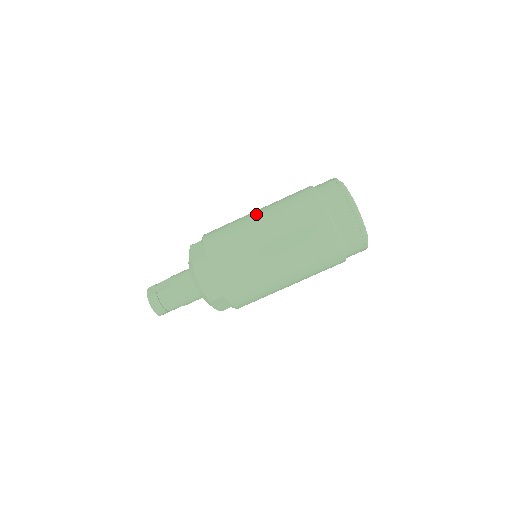
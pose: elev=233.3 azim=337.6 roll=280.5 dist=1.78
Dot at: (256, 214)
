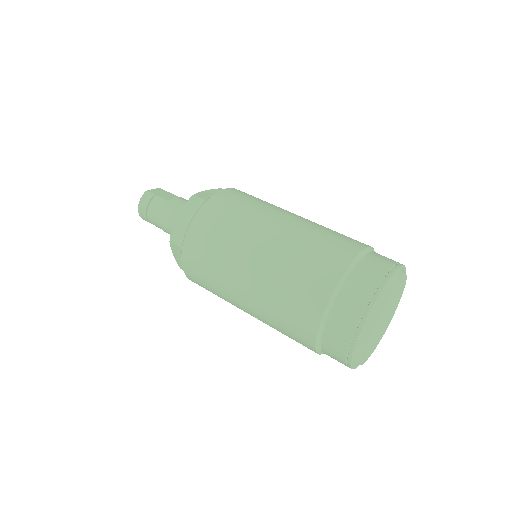
Dot at: (291, 214)
